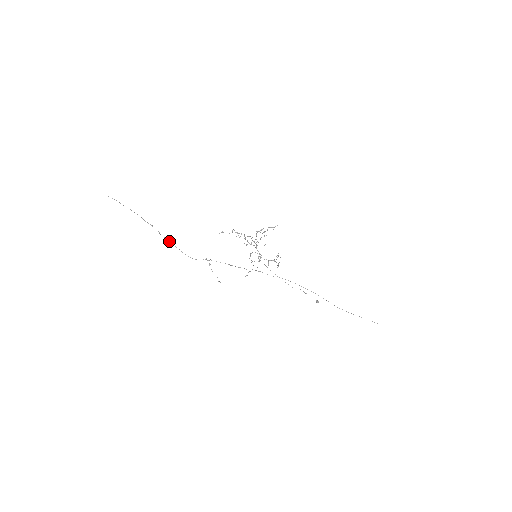
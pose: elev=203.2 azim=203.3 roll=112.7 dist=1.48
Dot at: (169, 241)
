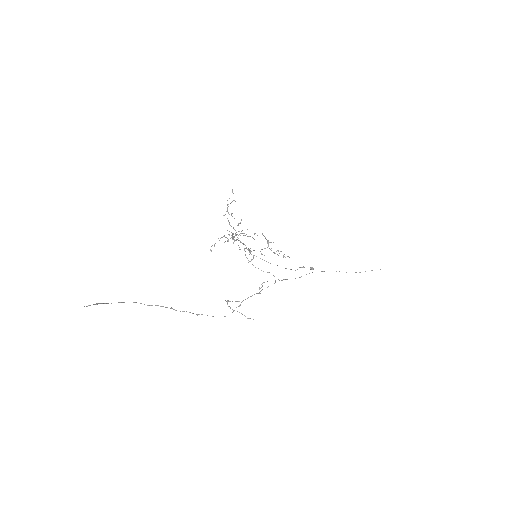
Dot at: (190, 312)
